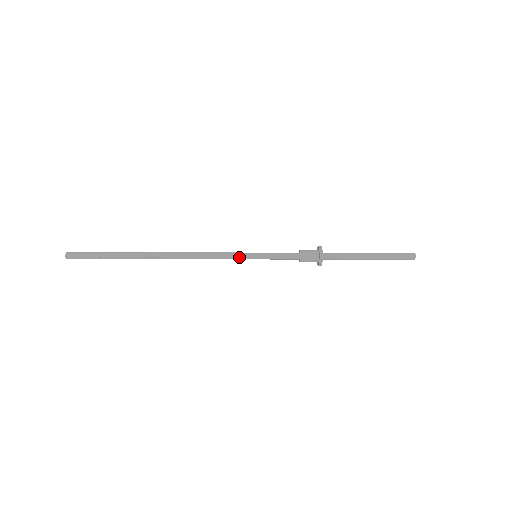
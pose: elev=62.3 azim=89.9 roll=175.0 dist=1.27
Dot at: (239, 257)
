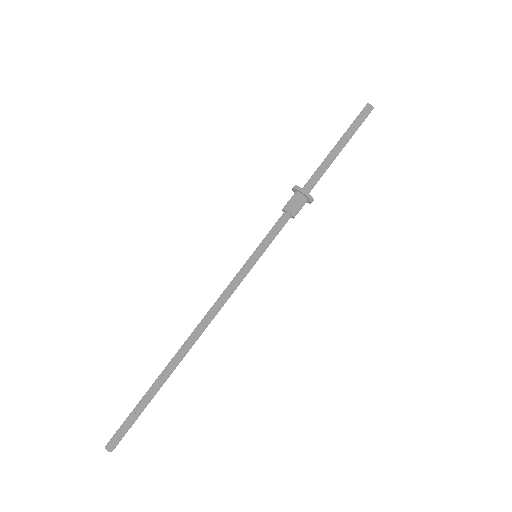
Dot at: (242, 271)
